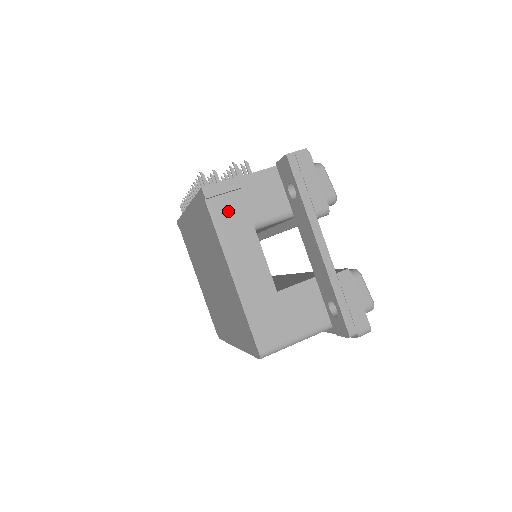
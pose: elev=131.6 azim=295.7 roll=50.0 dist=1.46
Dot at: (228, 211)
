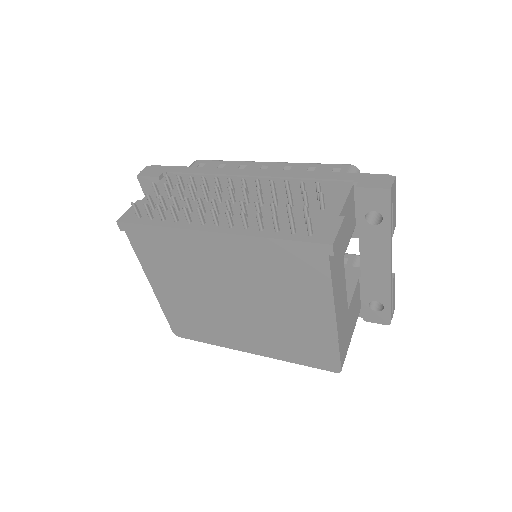
Dot at: (336, 257)
